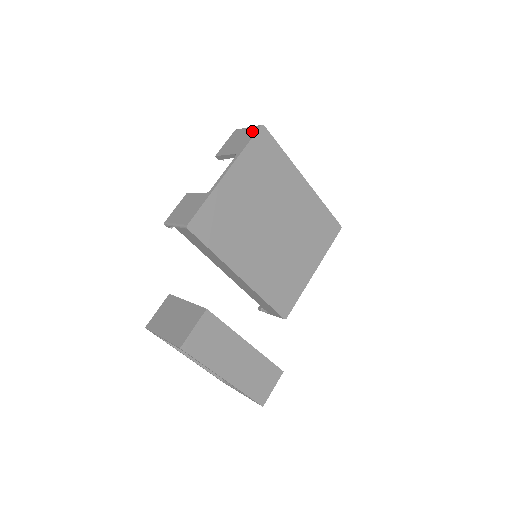
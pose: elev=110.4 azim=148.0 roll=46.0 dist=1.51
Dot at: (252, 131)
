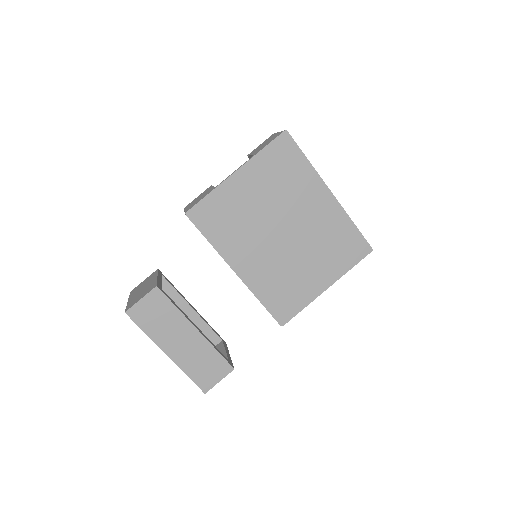
Dot at: (276, 135)
